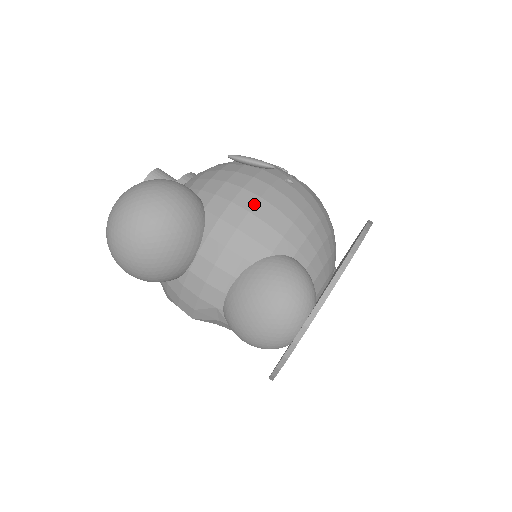
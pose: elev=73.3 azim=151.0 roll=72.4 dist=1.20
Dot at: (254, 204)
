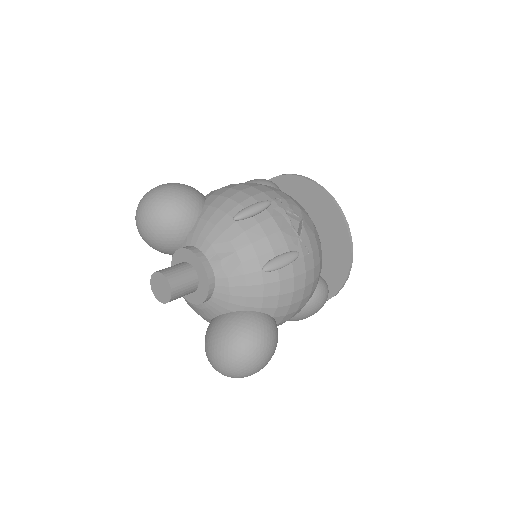
Dot at: (303, 294)
